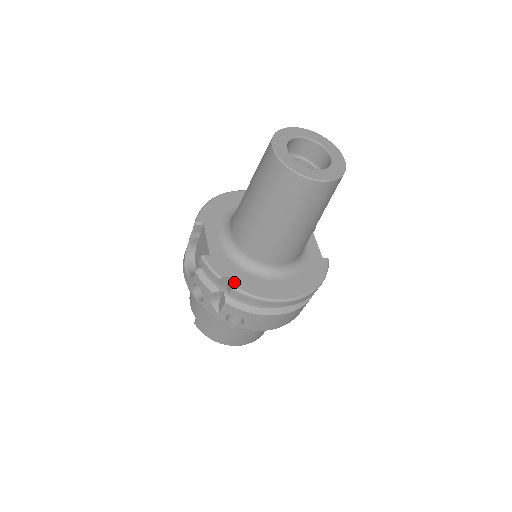
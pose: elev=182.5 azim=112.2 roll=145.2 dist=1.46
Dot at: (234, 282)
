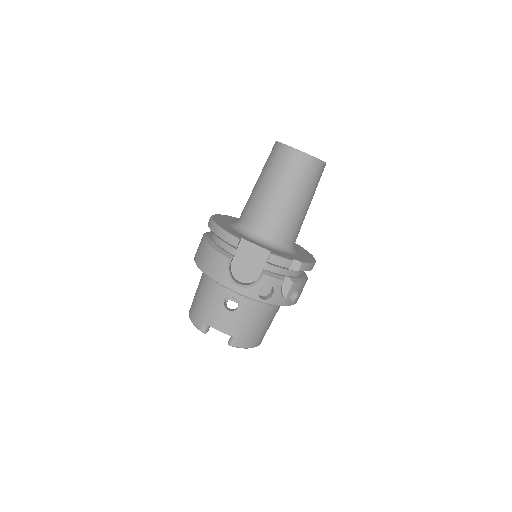
Dot at: (298, 260)
